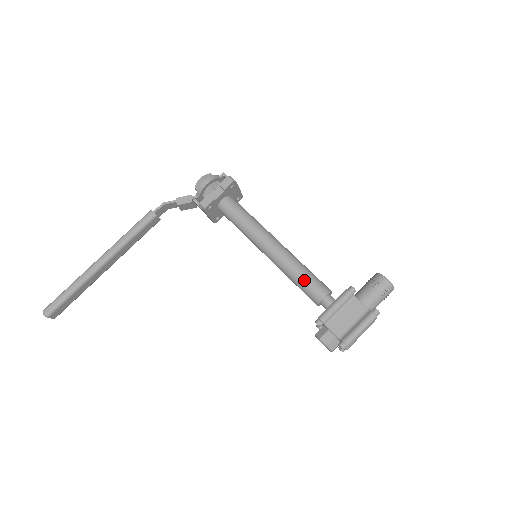
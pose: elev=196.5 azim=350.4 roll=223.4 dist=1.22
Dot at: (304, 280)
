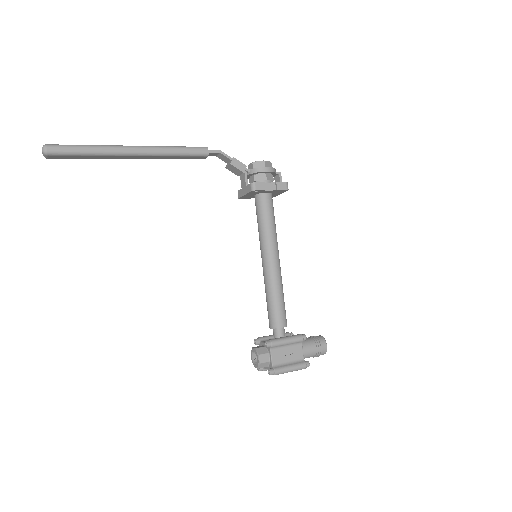
Dot at: (278, 304)
